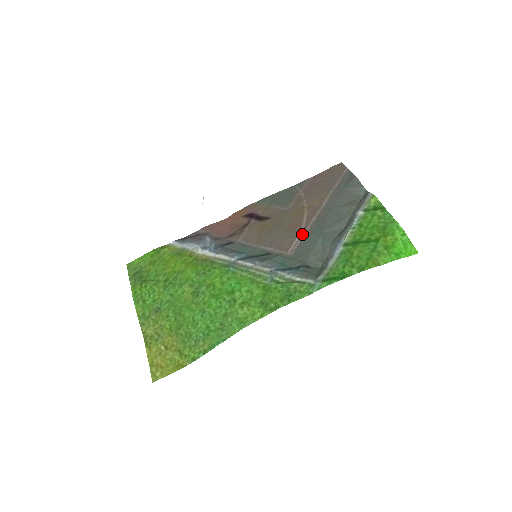
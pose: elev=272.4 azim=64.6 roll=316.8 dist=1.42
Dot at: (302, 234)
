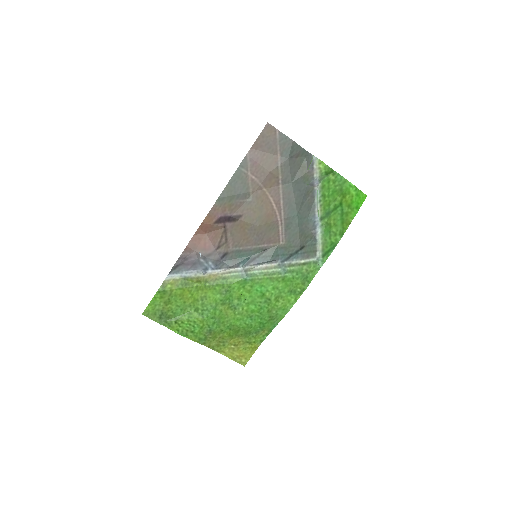
Dot at: (282, 222)
